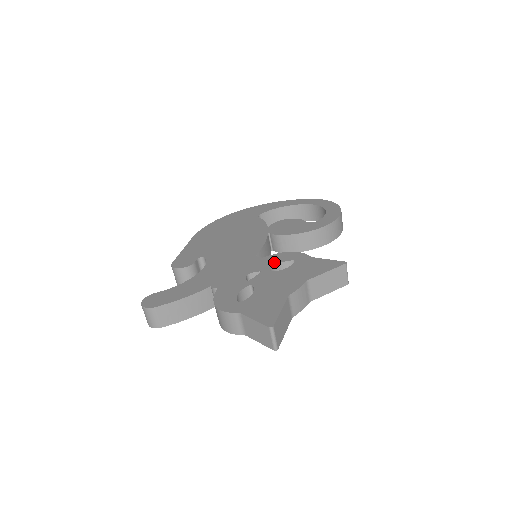
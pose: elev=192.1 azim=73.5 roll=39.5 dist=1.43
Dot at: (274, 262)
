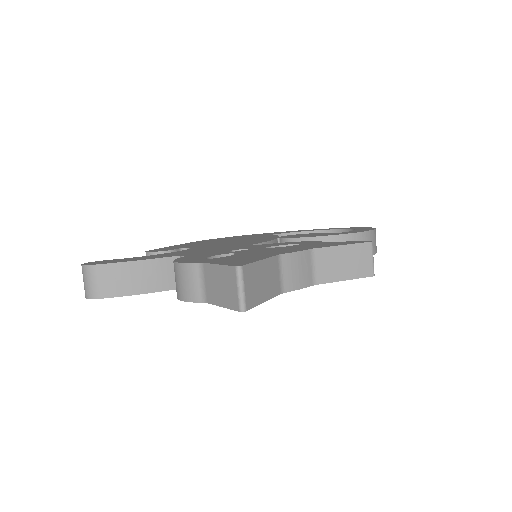
Dot at: (274, 245)
